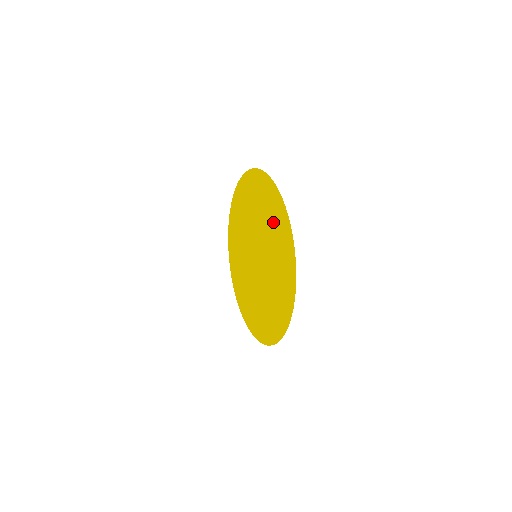
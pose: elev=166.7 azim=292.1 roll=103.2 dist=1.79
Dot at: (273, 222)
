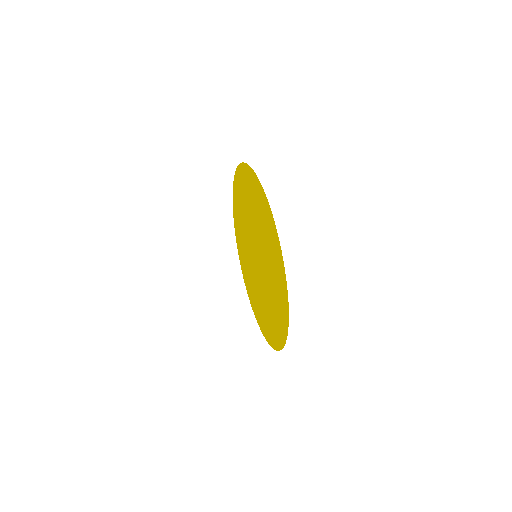
Dot at: (257, 206)
